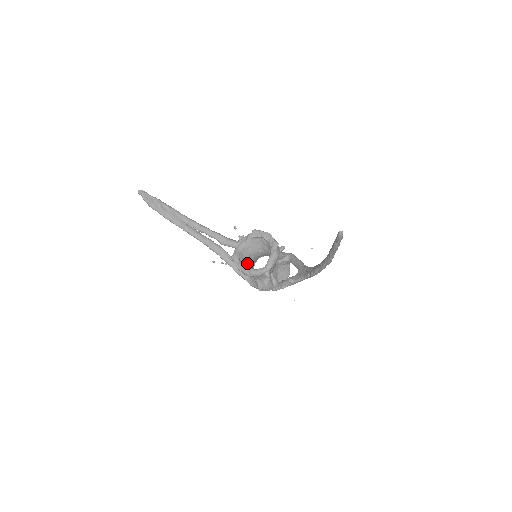
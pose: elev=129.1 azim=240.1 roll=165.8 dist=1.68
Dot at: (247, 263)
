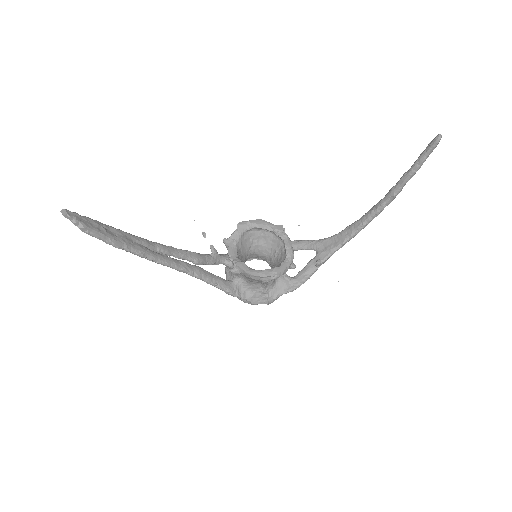
Dot at: occluded
